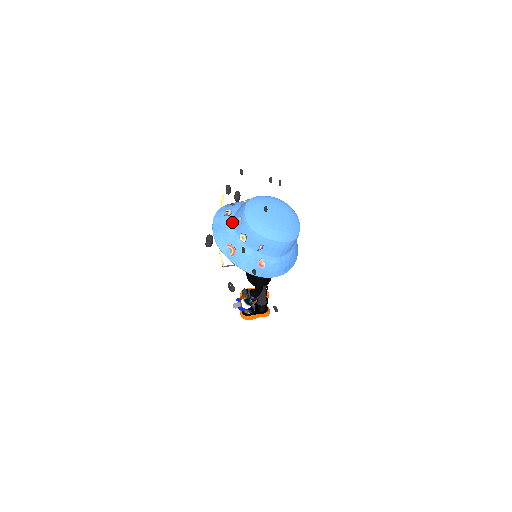
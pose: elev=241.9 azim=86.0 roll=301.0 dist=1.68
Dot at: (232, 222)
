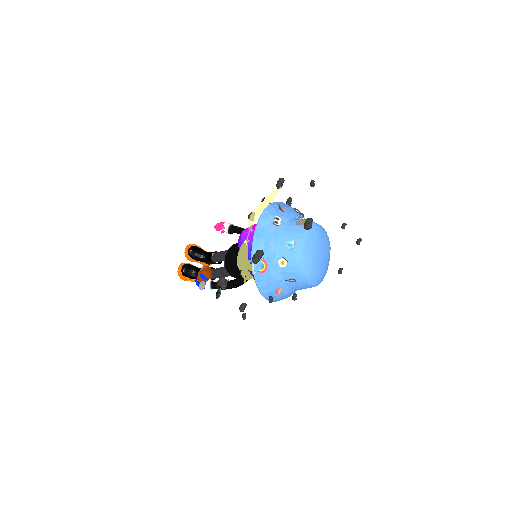
Dot at: (278, 236)
